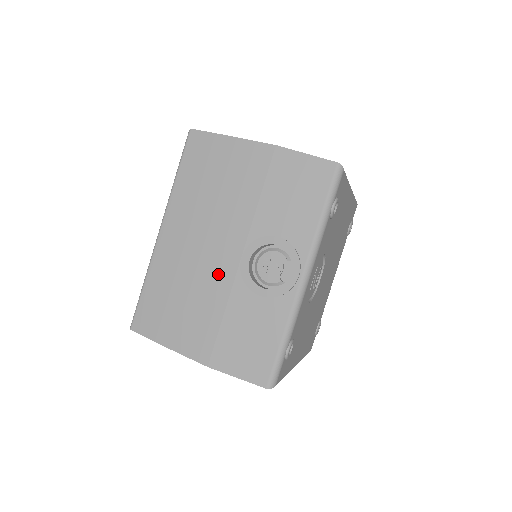
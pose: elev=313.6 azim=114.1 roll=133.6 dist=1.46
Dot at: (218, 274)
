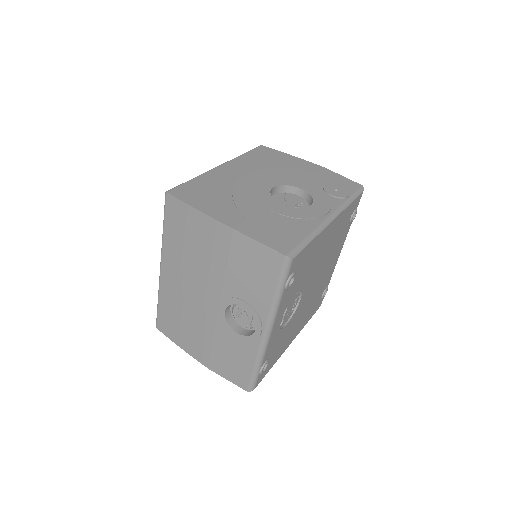
Dot at: (205, 314)
